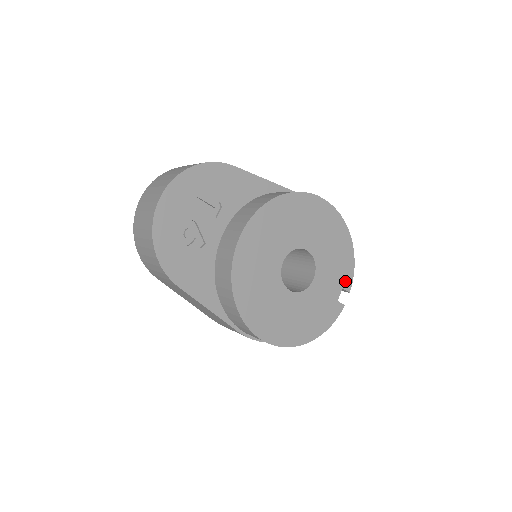
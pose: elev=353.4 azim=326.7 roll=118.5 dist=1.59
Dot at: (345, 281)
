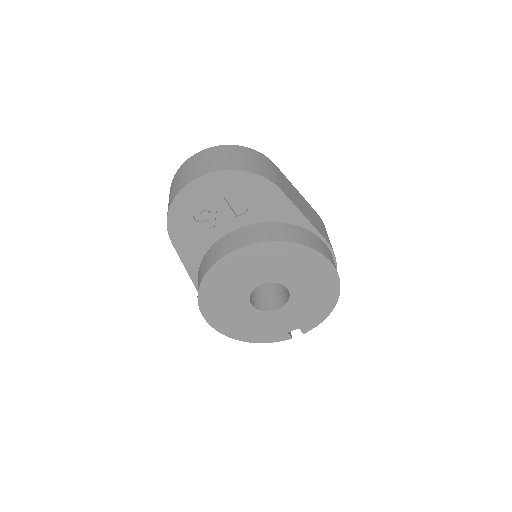
Dot at: (306, 325)
